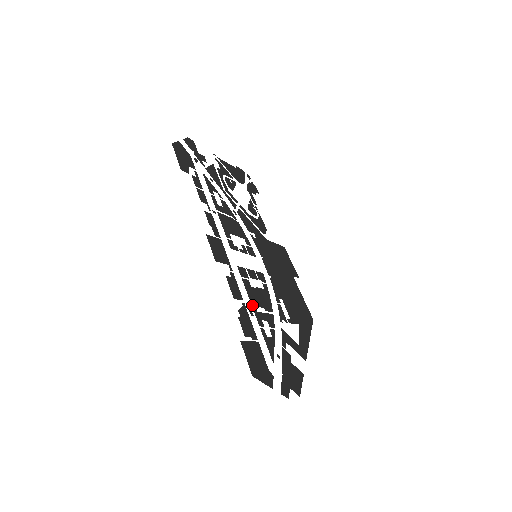
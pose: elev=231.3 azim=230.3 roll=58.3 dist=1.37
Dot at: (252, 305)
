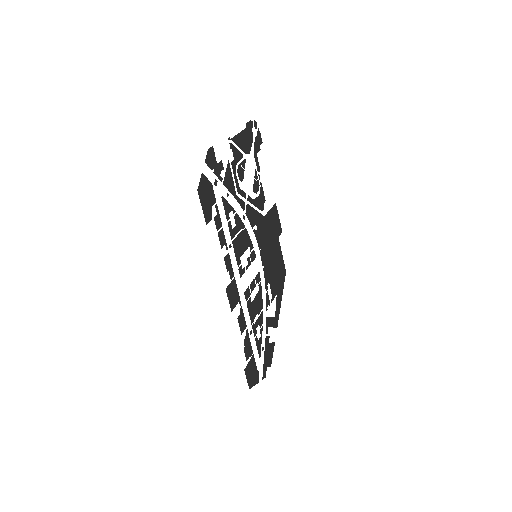
Dot at: (251, 322)
